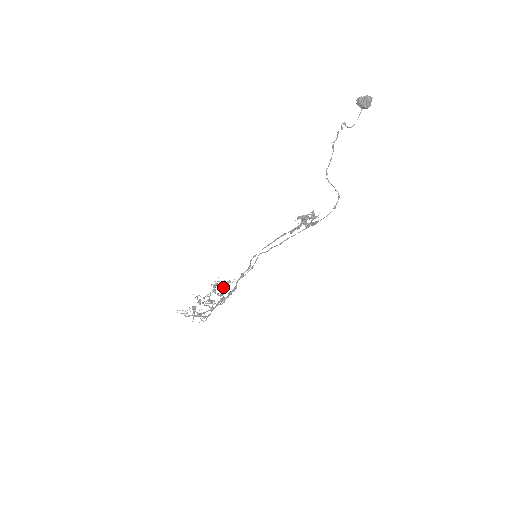
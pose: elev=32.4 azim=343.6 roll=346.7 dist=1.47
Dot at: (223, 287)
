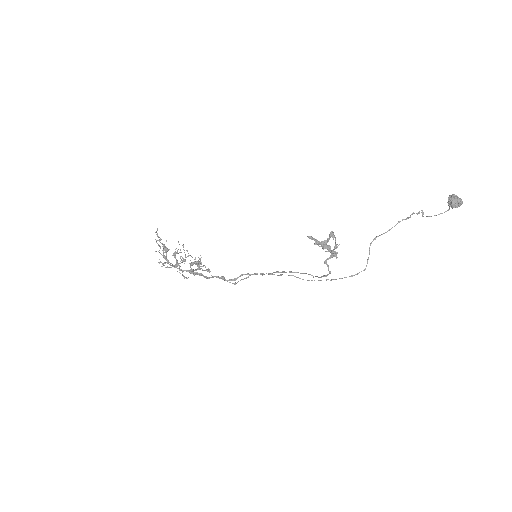
Dot at: occluded
